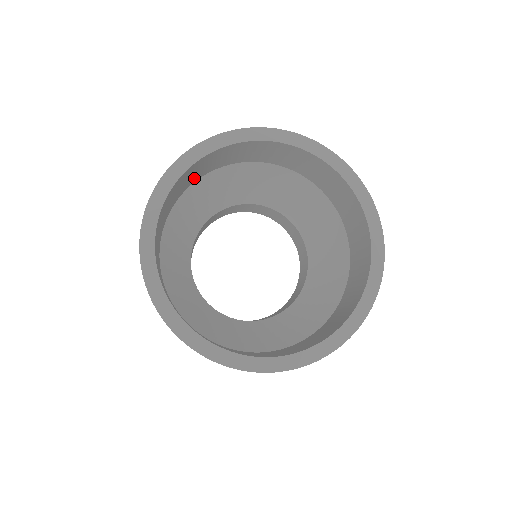
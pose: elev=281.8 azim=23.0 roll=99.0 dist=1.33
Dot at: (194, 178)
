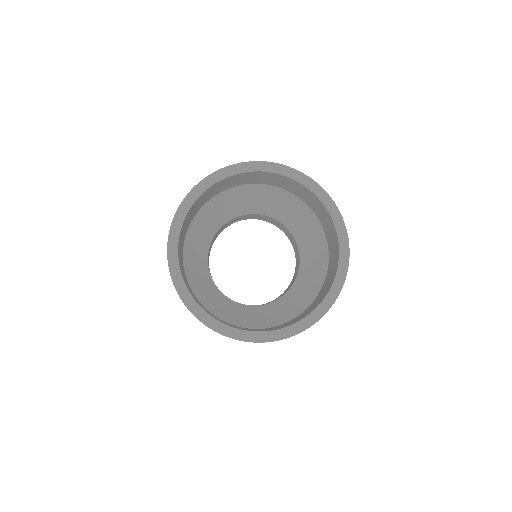
Dot at: (251, 181)
